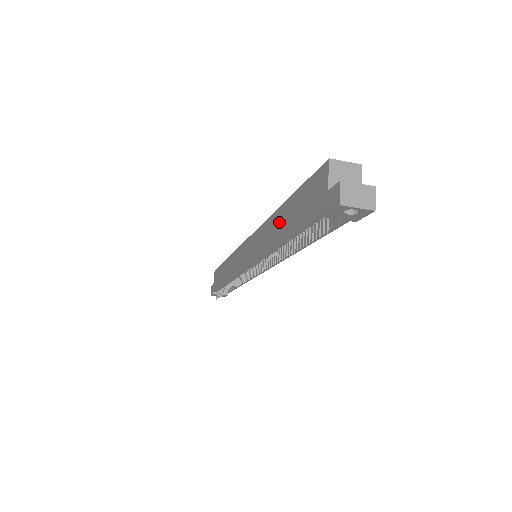
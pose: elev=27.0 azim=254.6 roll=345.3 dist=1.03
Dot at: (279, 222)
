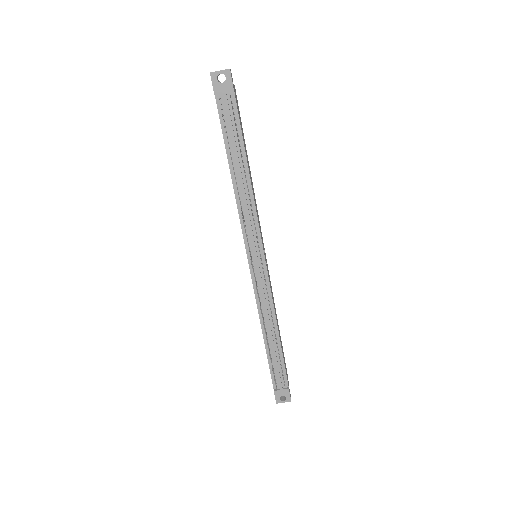
Dot at: occluded
